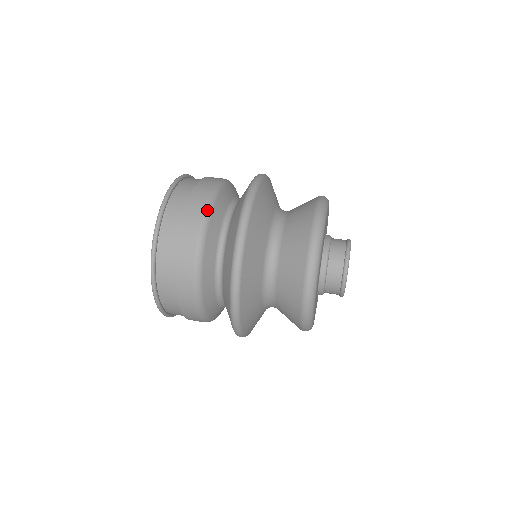
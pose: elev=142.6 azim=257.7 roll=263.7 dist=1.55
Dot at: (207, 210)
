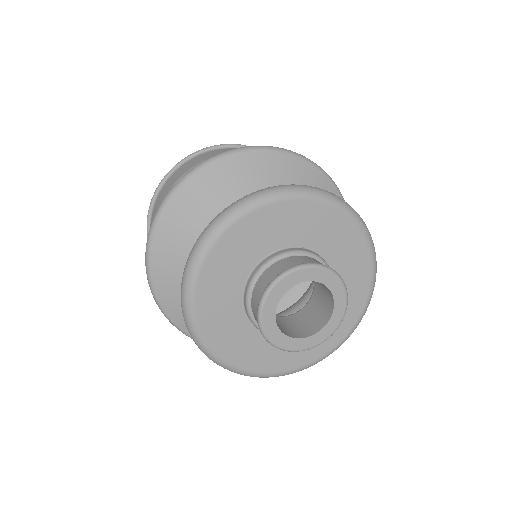
Dot at: occluded
